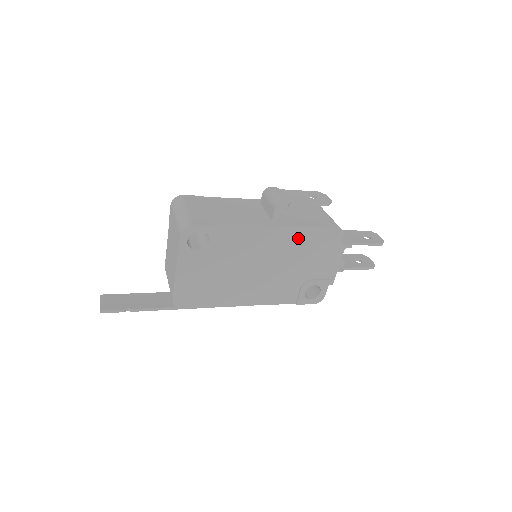
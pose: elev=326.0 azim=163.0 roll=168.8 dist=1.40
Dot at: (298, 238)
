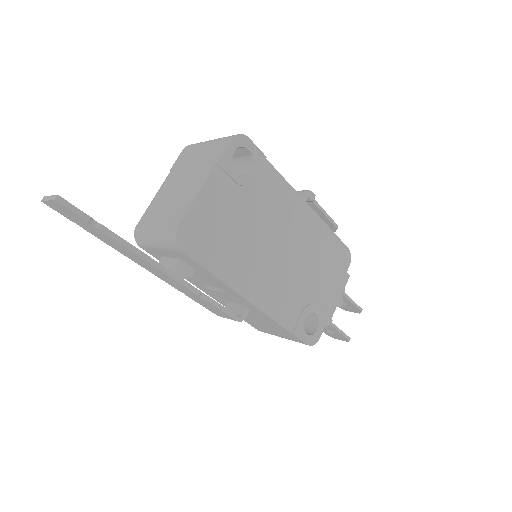
Dot at: (319, 236)
